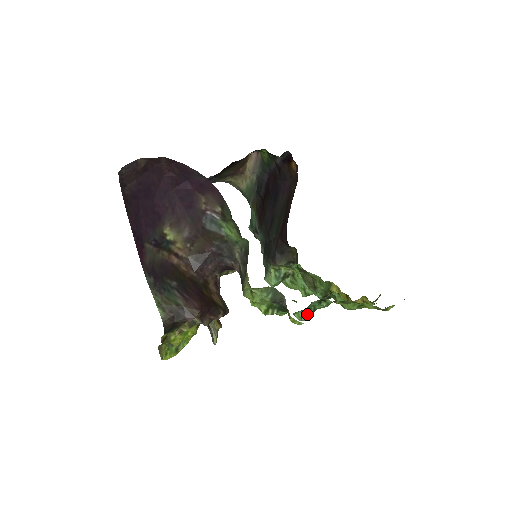
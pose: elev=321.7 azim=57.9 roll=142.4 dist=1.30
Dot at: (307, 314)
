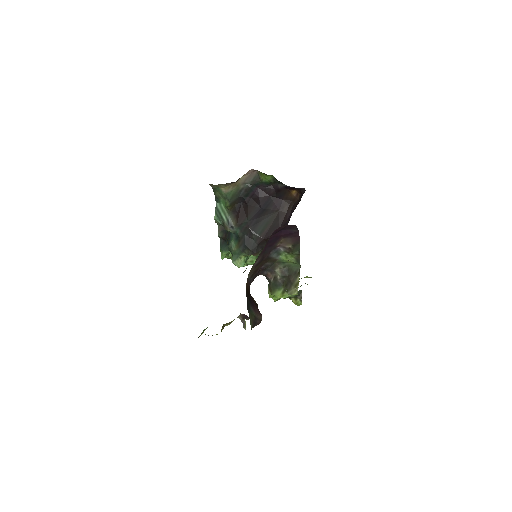
Dot at: occluded
